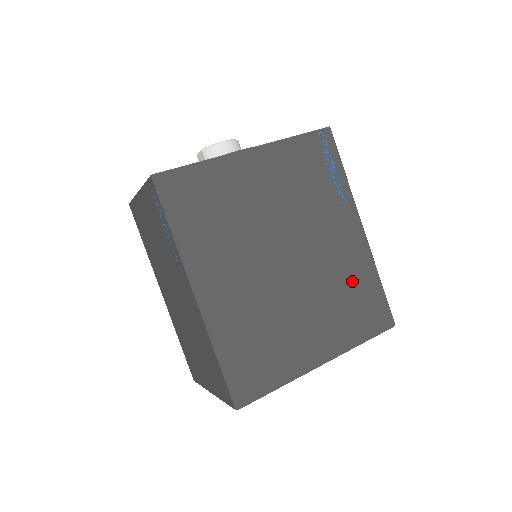
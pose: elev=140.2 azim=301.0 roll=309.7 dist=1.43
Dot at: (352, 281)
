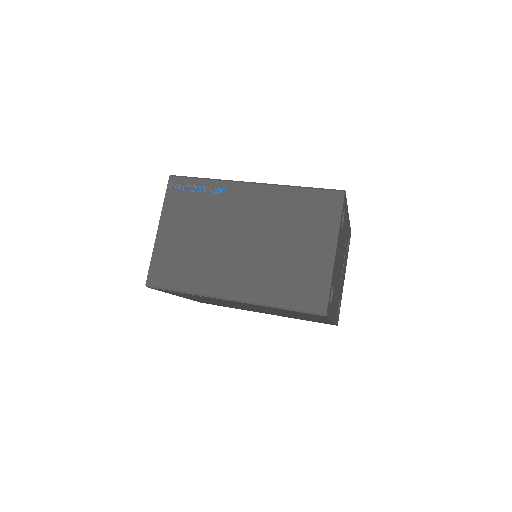
Dot at: occluded
